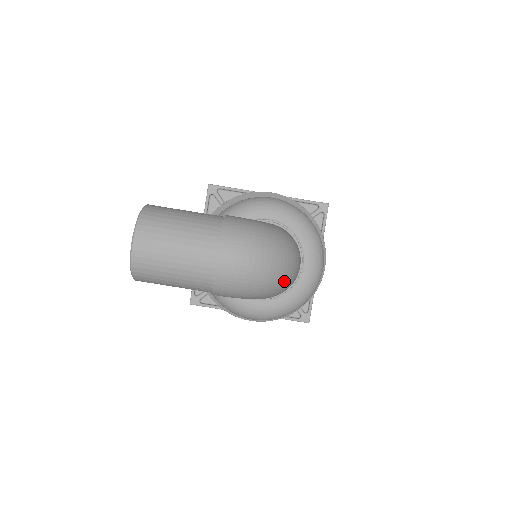
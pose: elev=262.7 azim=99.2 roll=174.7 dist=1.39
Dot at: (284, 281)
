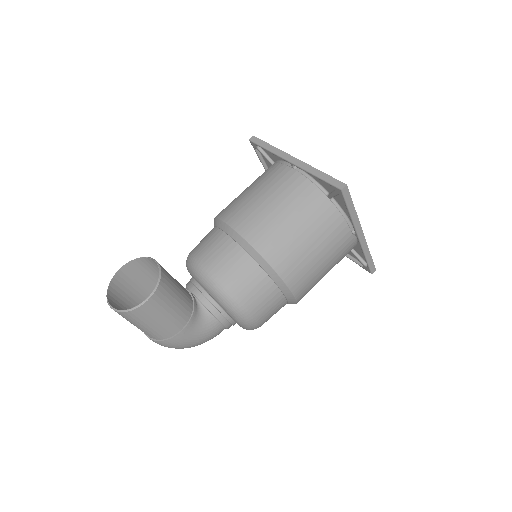
Dot at: occluded
